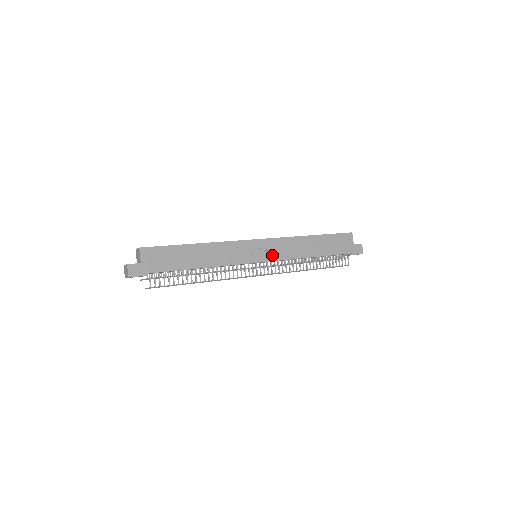
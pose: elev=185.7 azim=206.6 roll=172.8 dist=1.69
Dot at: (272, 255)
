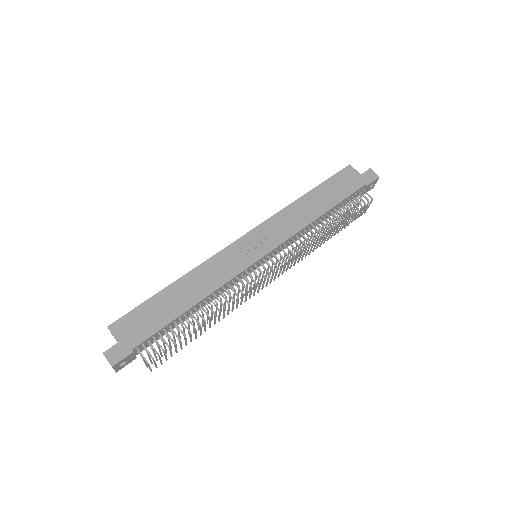
Dot at: (271, 242)
